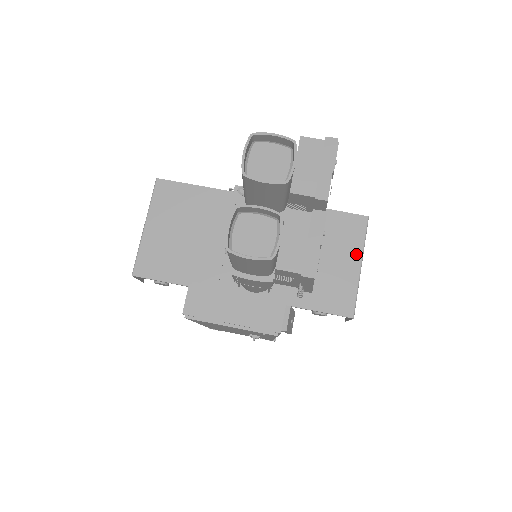
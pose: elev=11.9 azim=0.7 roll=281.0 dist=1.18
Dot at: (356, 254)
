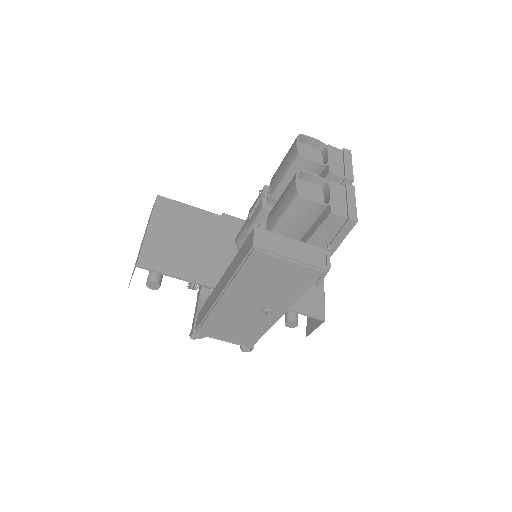
Dot at: occluded
